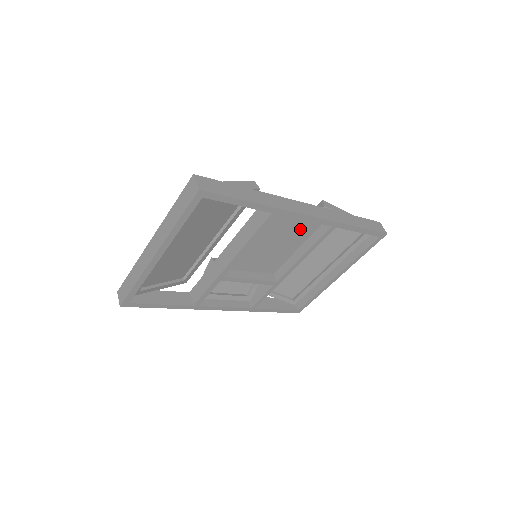
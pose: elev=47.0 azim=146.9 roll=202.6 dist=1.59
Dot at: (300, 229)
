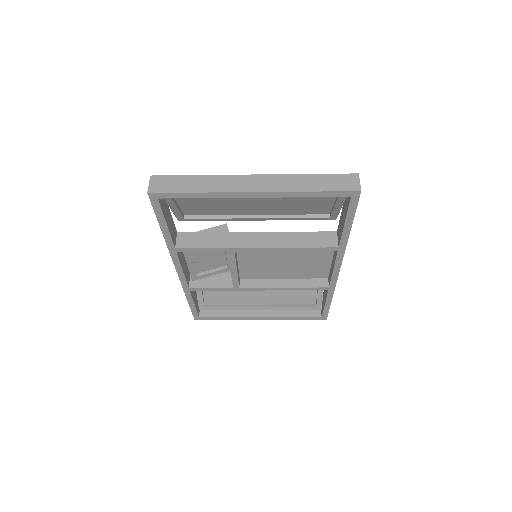
Dot at: (309, 269)
